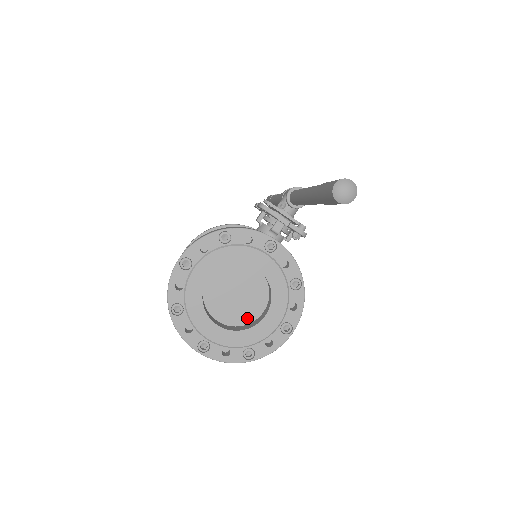
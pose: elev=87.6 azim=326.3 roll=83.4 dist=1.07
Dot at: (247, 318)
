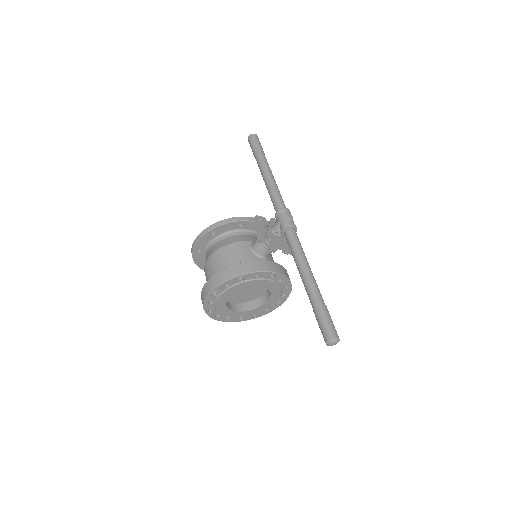
Dot at: (253, 298)
